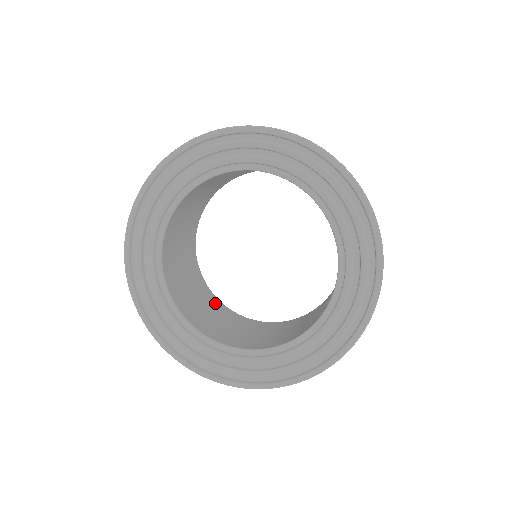
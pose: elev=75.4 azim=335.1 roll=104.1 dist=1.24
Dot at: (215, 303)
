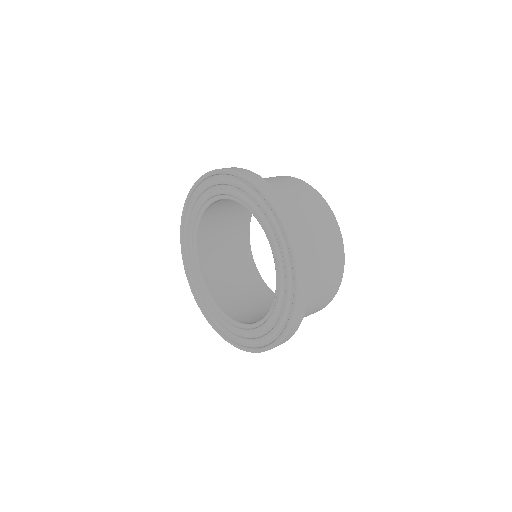
Dot at: (247, 265)
